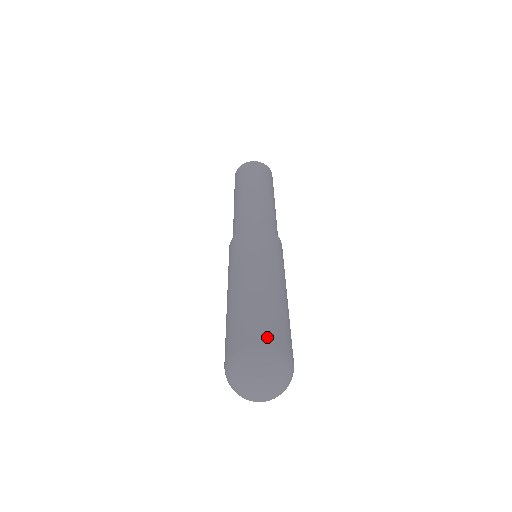
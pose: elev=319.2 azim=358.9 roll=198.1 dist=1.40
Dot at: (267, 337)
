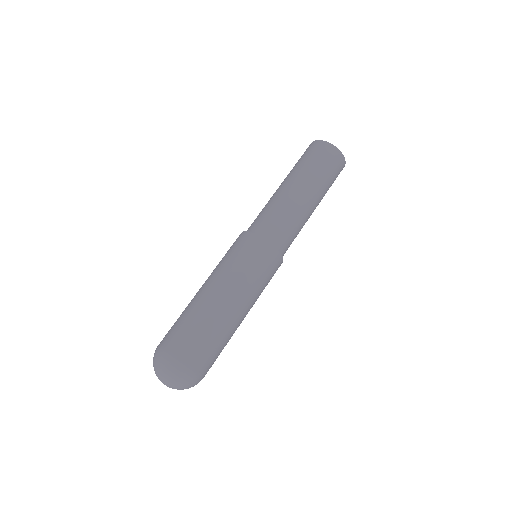
Dot at: (180, 349)
